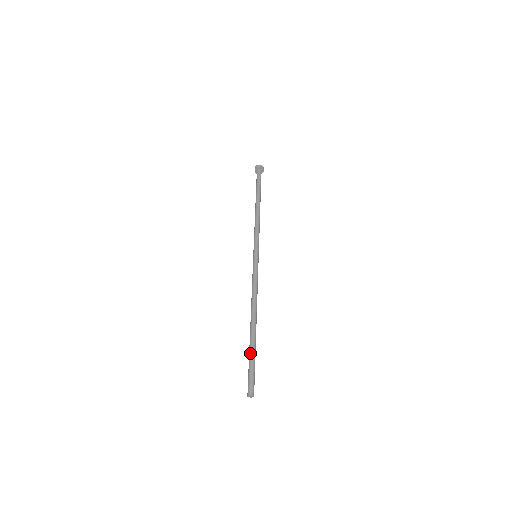
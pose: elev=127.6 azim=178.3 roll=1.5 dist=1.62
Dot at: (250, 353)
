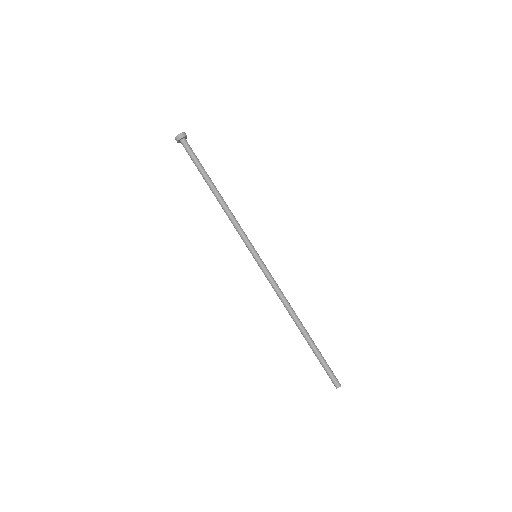
Dot at: (317, 354)
